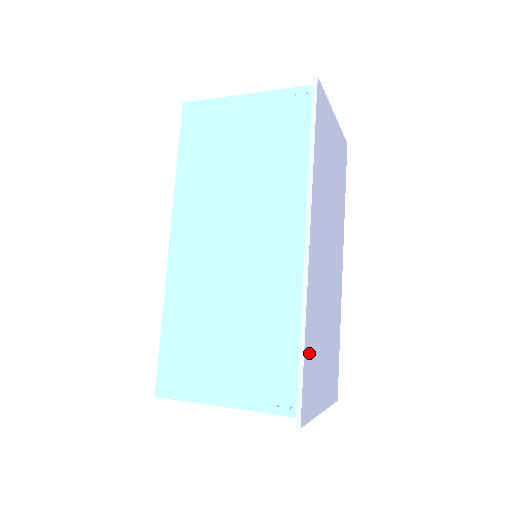
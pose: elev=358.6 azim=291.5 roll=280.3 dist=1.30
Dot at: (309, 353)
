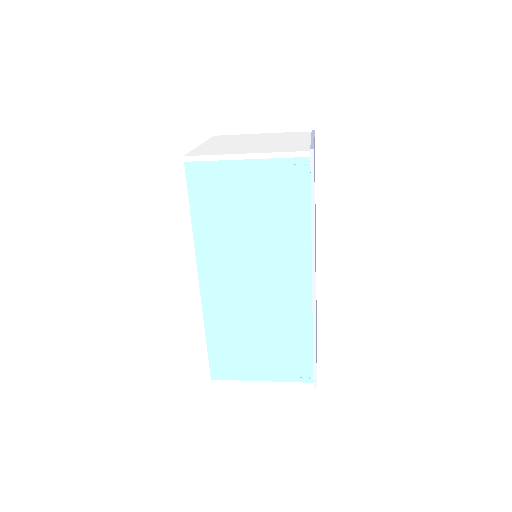
Dot at: occluded
